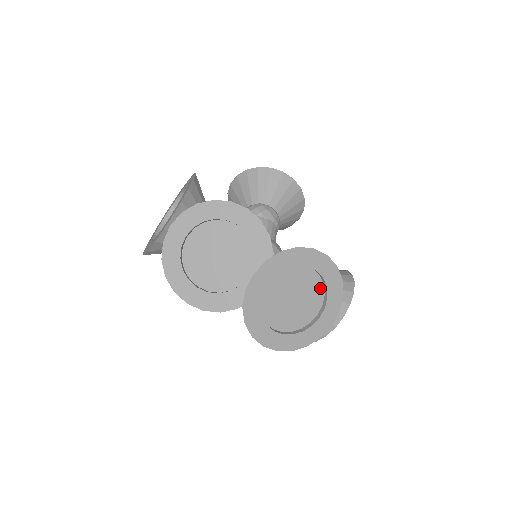
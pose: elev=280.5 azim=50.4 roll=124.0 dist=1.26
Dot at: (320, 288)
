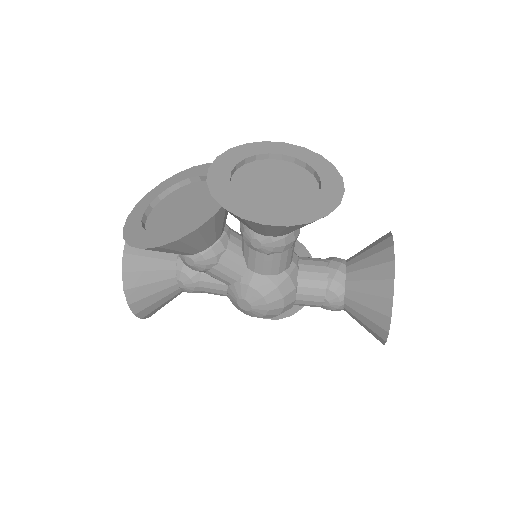
Dot at: (303, 172)
